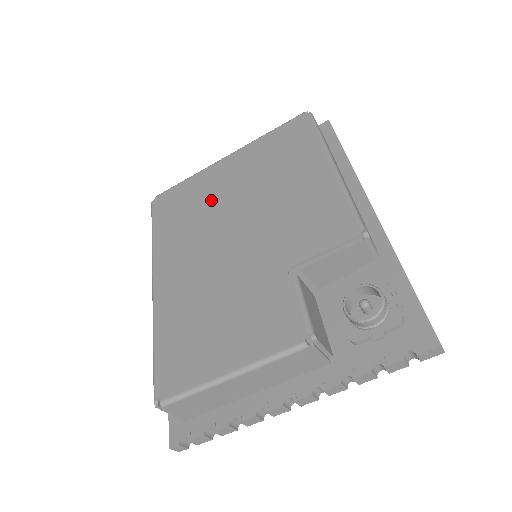
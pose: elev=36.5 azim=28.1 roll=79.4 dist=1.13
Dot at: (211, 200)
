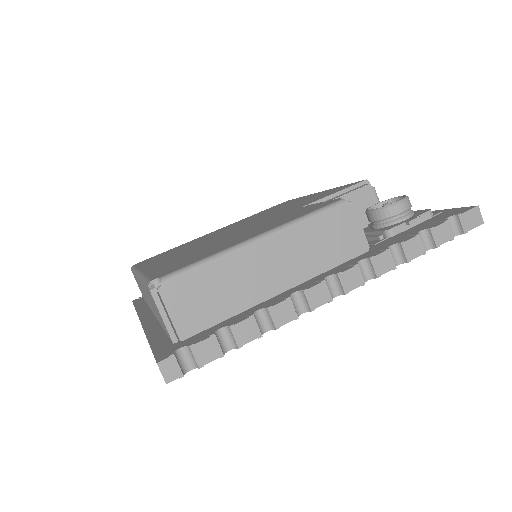
Dot at: (204, 238)
